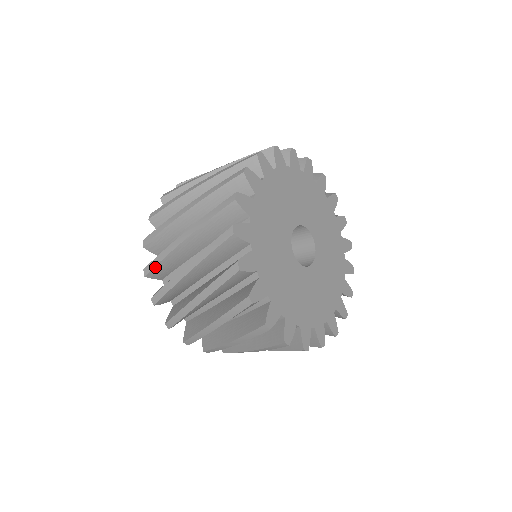
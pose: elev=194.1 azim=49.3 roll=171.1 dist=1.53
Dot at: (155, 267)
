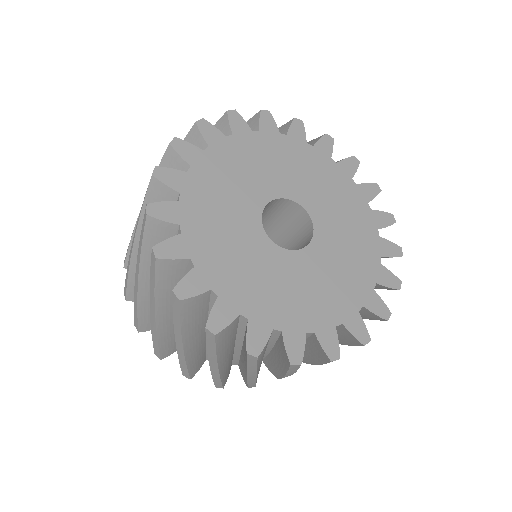
Dot at: (128, 253)
